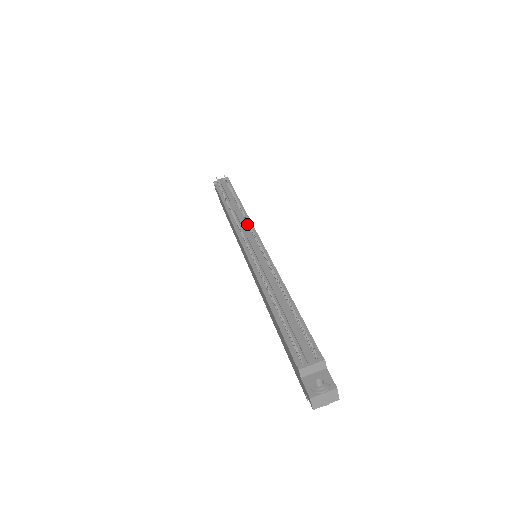
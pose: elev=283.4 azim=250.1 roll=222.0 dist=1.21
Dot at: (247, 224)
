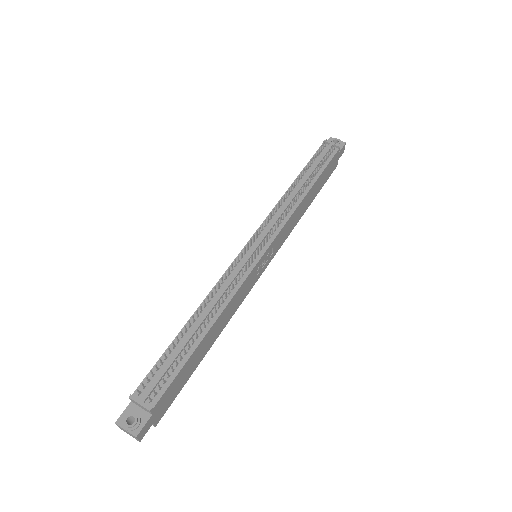
Dot at: (283, 219)
